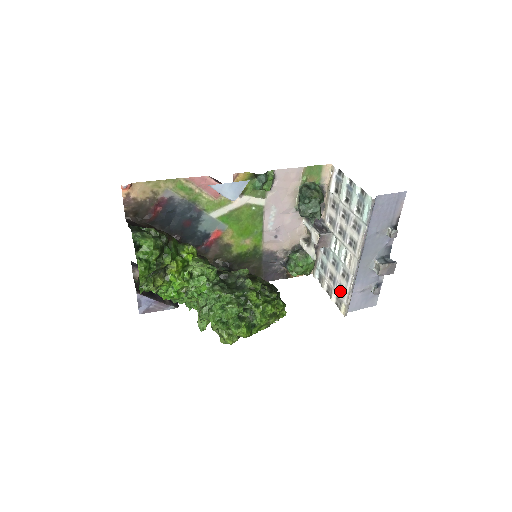
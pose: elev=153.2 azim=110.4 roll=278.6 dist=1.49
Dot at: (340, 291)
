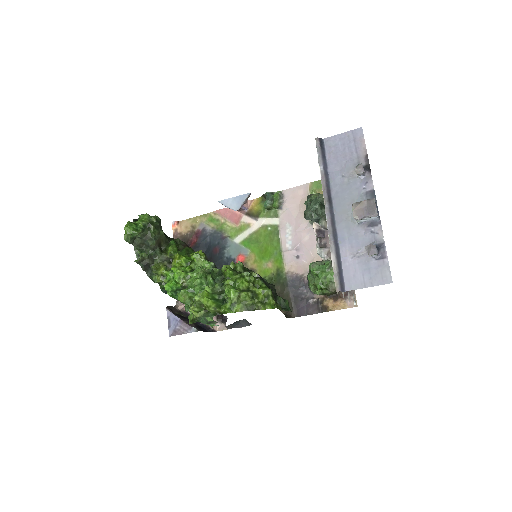
Dot at: occluded
